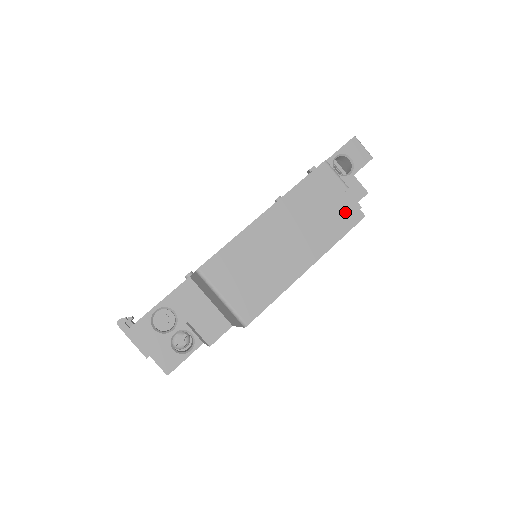
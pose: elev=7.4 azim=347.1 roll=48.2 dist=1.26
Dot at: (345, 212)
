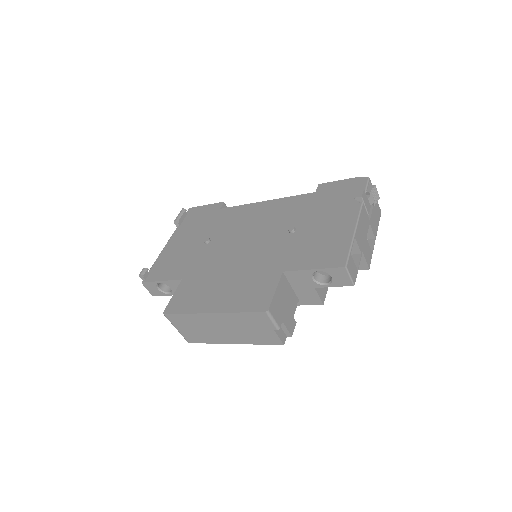
Dot at: (269, 337)
